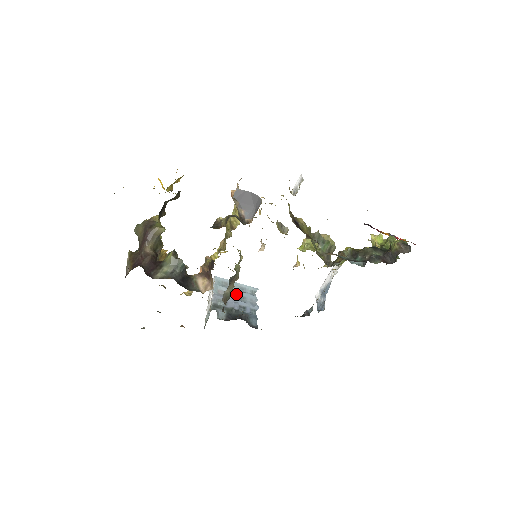
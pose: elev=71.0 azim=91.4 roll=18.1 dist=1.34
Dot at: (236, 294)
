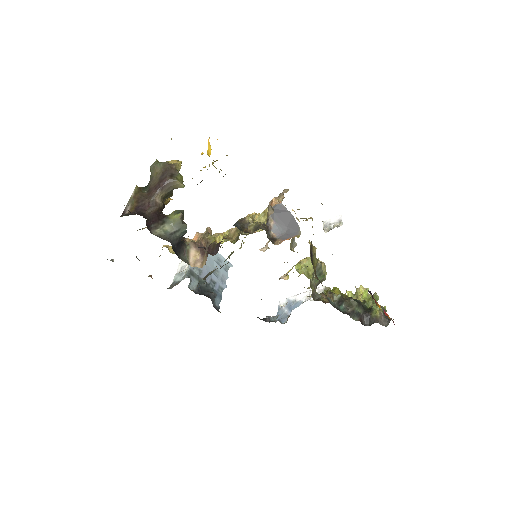
Dot at: (212, 265)
